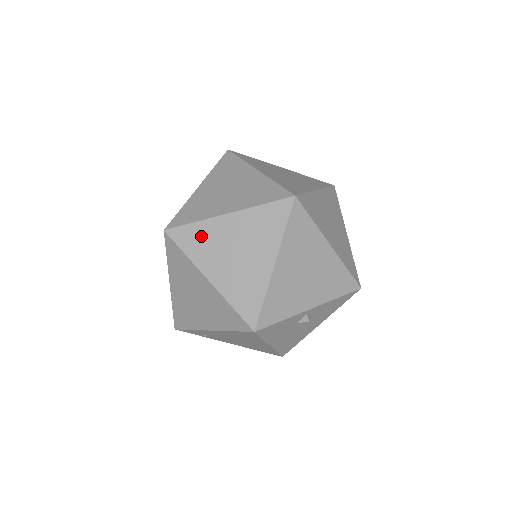
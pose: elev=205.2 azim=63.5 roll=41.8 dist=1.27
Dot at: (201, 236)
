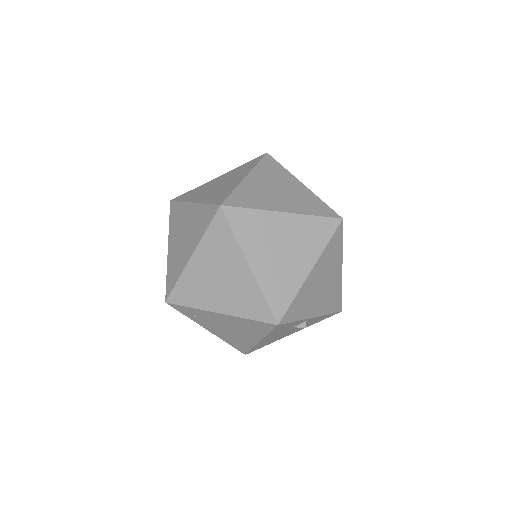
Dot at: (254, 223)
